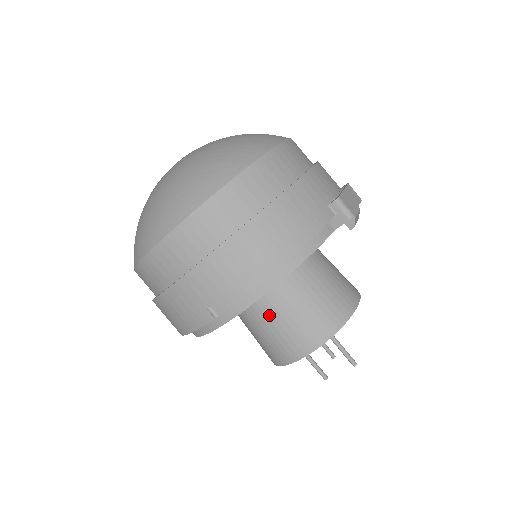
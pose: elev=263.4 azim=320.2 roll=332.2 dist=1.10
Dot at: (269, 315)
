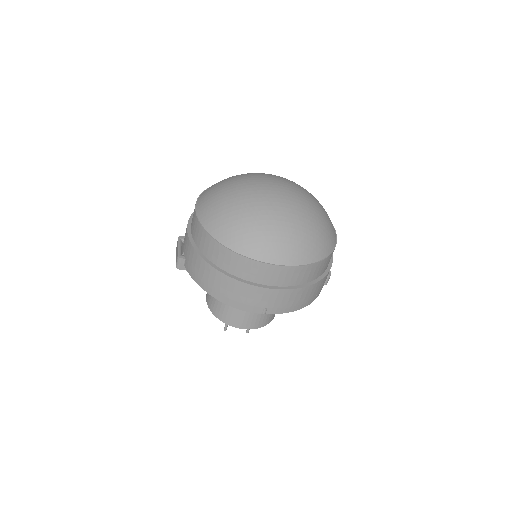
Dot at: occluded
